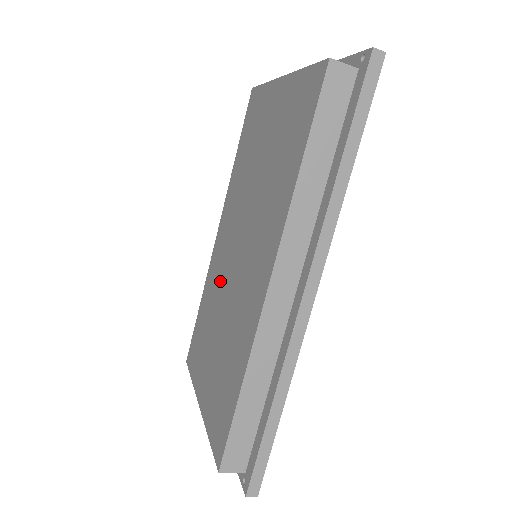
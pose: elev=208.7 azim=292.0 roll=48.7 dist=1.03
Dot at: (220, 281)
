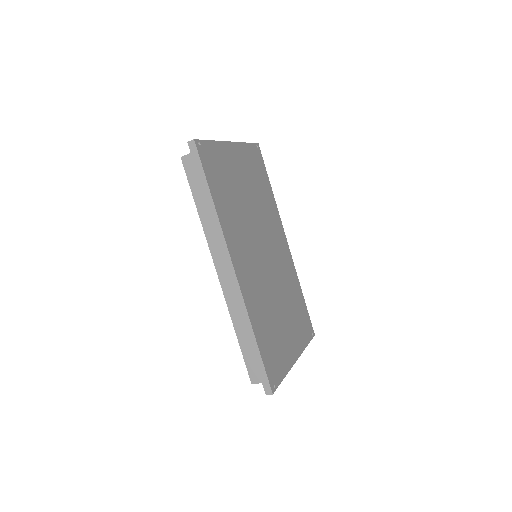
Dot at: occluded
